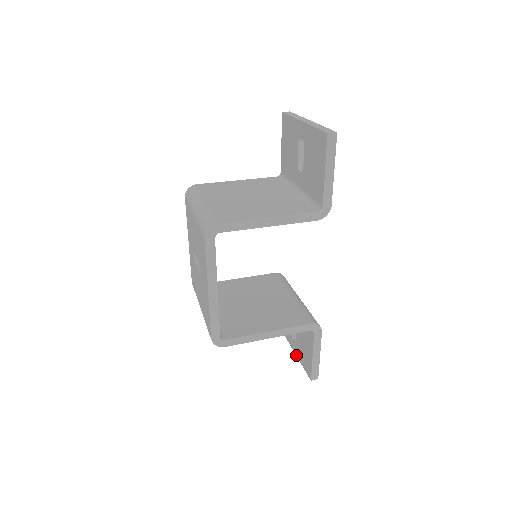
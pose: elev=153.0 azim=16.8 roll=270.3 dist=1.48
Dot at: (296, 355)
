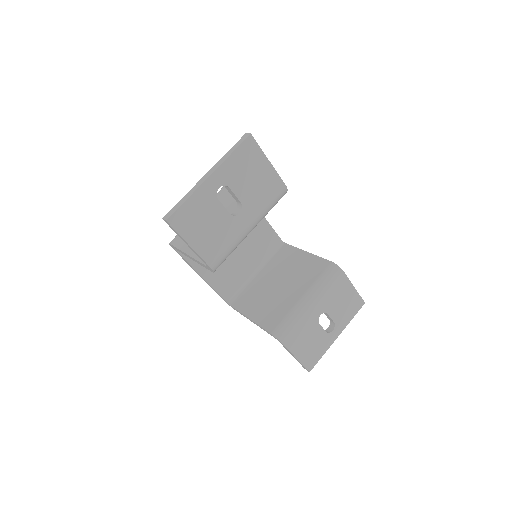
Dot at: occluded
